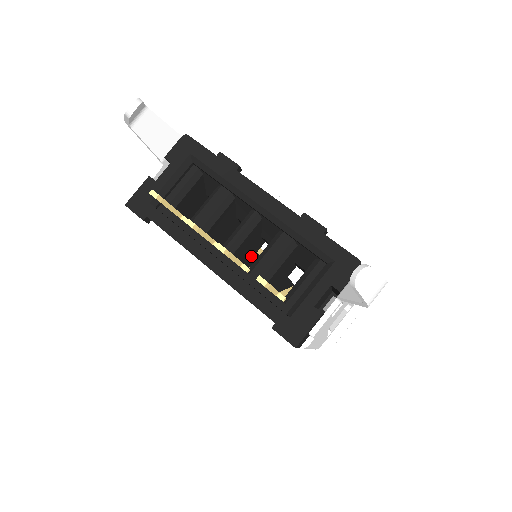
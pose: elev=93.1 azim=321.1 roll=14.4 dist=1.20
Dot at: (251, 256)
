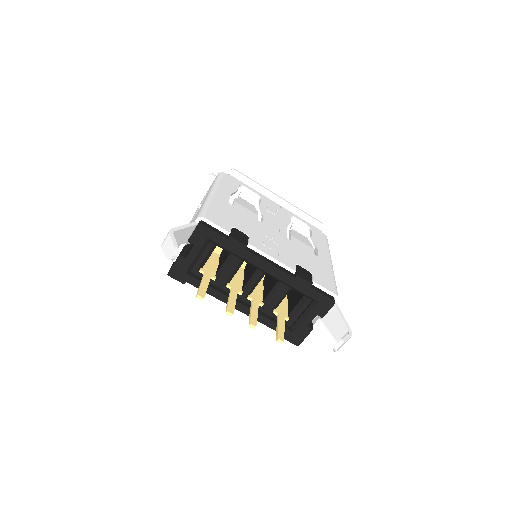
Dot at: occluded
